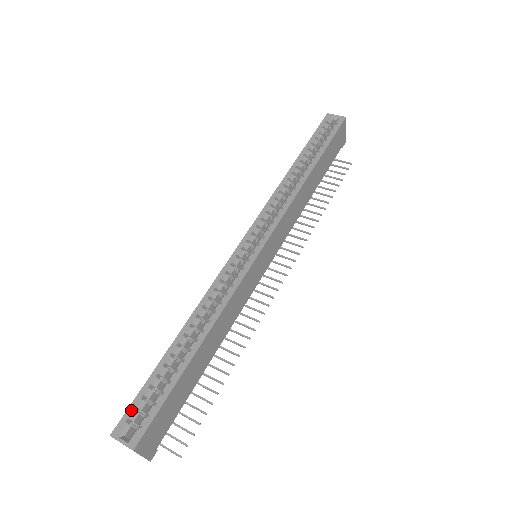
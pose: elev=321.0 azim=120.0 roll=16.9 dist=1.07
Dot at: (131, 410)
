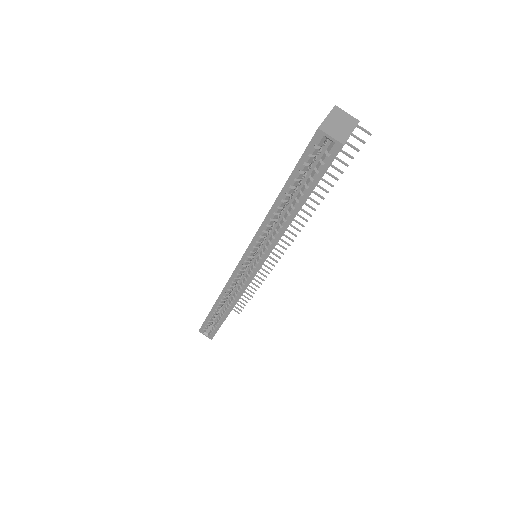
Dot at: (204, 327)
